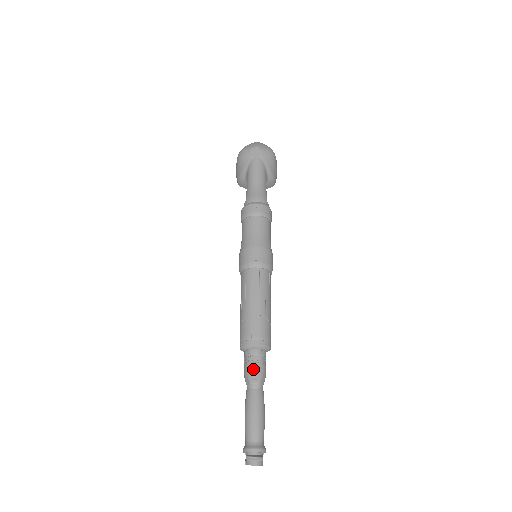
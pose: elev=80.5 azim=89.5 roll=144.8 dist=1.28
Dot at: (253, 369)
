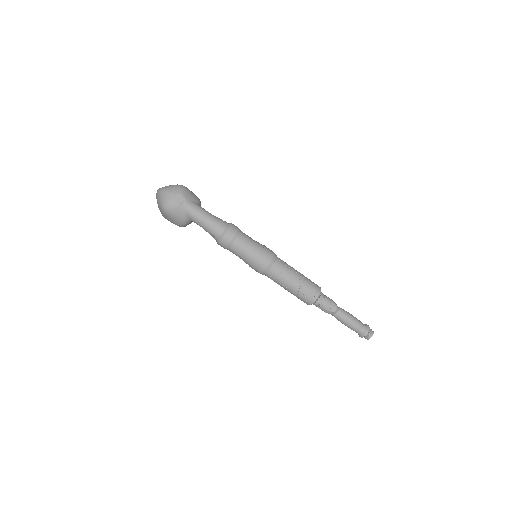
Dot at: (329, 306)
